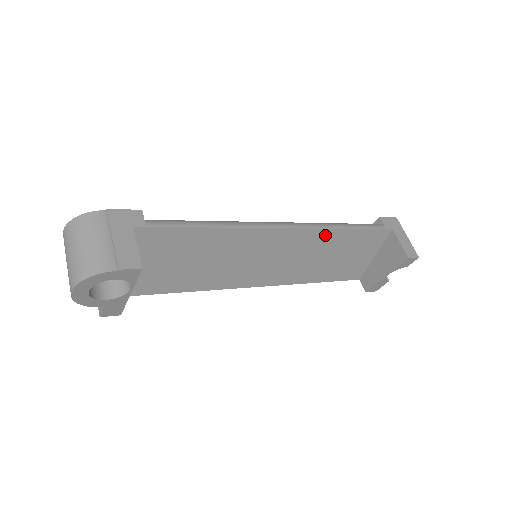
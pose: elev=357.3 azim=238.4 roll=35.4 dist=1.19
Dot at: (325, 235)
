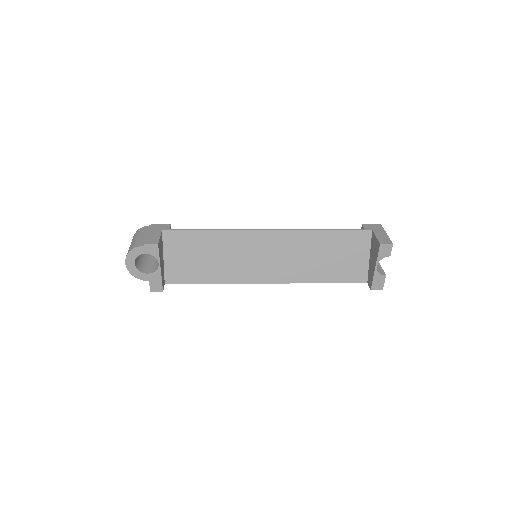
Dot at: (306, 236)
